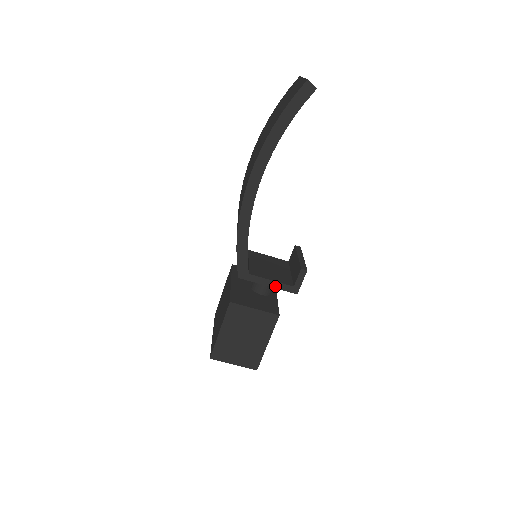
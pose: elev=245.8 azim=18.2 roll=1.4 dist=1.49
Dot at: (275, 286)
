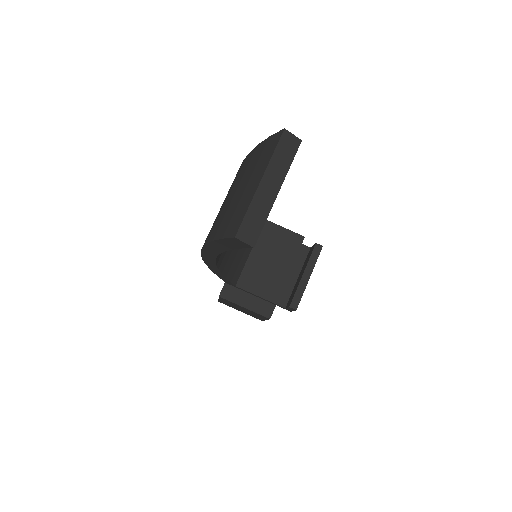
Dot at: (266, 300)
